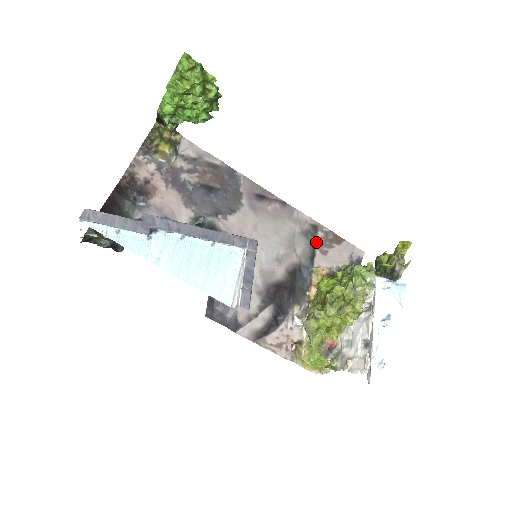
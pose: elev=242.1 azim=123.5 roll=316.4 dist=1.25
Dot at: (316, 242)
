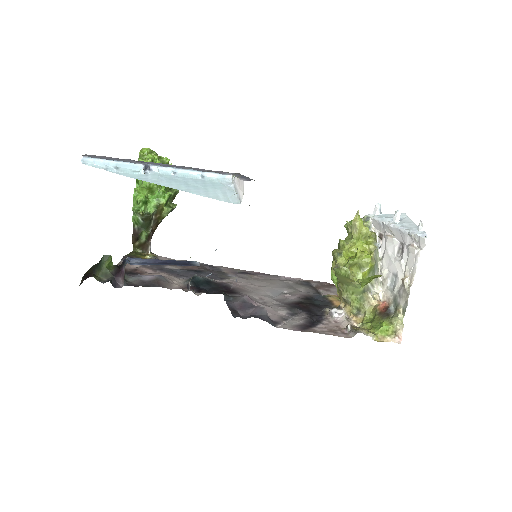
Dot at: (314, 287)
